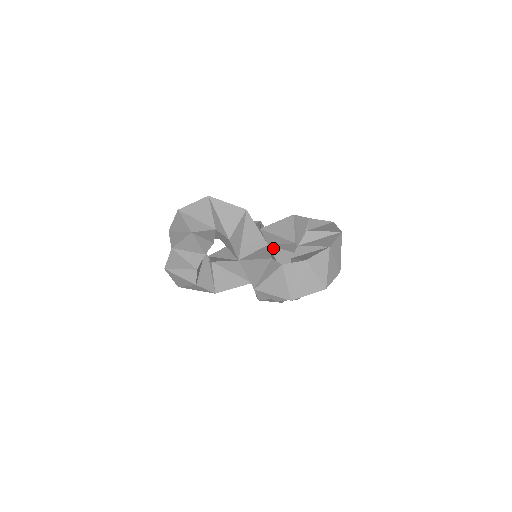
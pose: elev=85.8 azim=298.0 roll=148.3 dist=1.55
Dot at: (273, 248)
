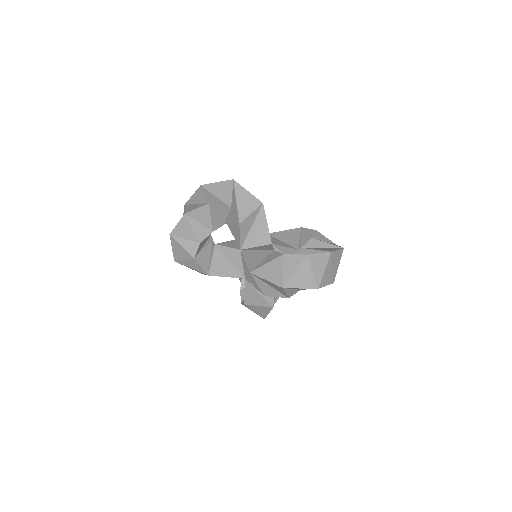
Dot at: (275, 249)
